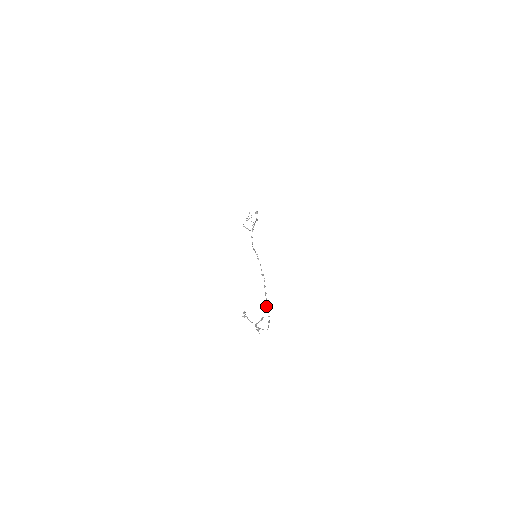
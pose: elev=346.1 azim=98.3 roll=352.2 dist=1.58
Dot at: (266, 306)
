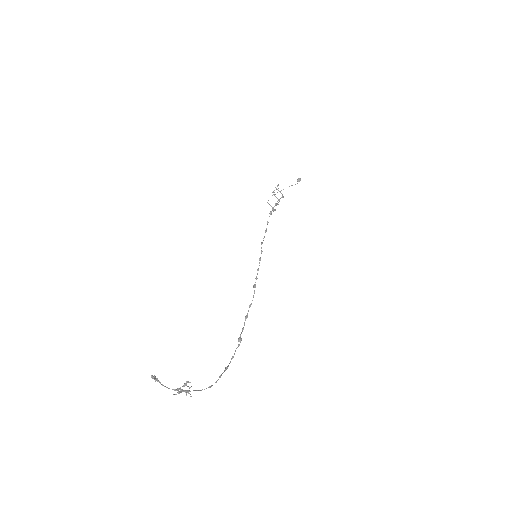
Dot at: (238, 338)
